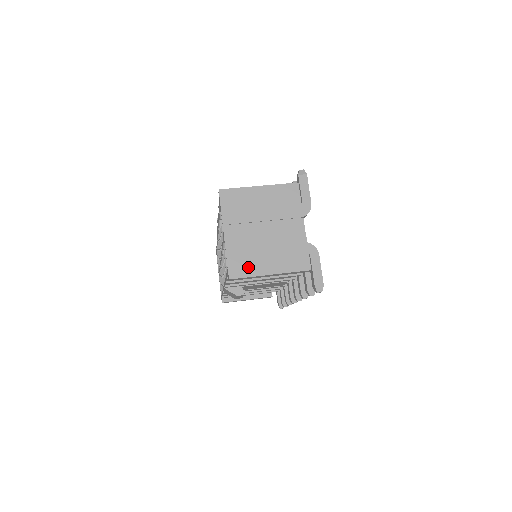
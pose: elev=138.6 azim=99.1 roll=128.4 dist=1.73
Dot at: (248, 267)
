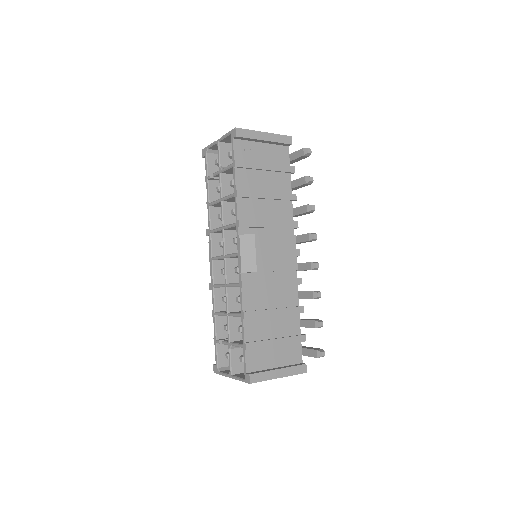
Dot at: occluded
